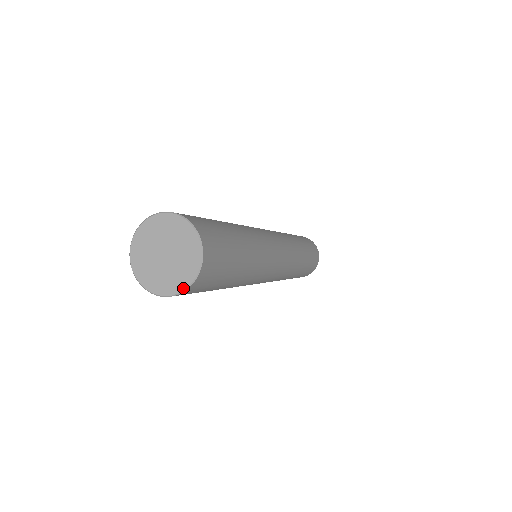
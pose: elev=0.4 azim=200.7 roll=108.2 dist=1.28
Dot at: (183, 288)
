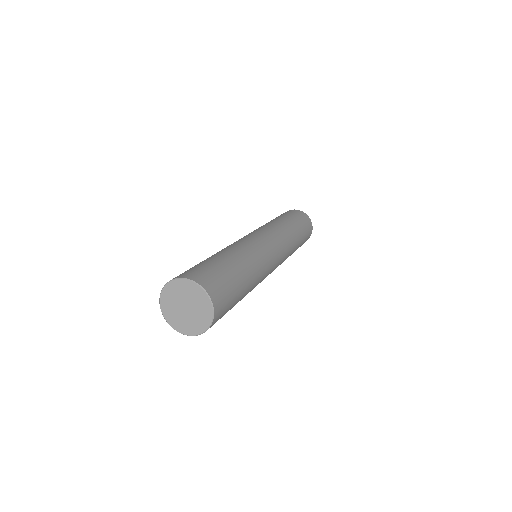
Dot at: (180, 331)
